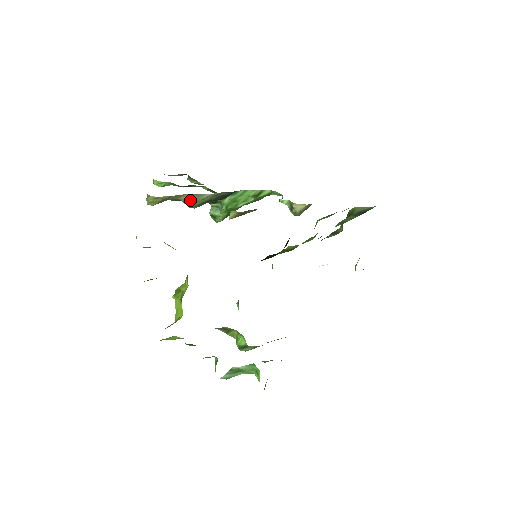
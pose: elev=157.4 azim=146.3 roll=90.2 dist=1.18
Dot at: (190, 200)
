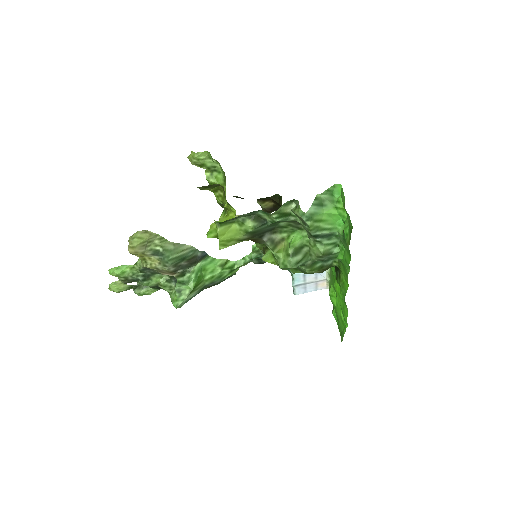
Dot at: (170, 250)
